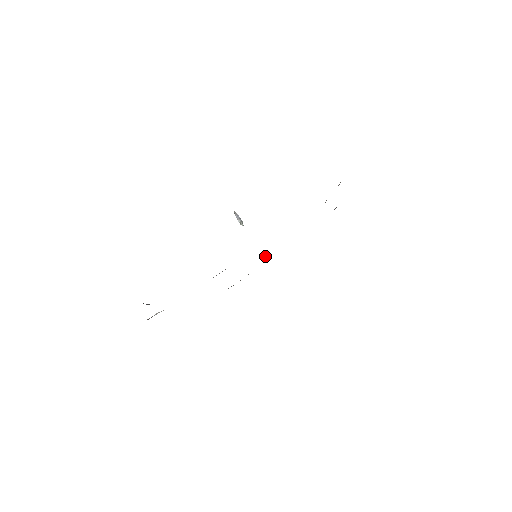
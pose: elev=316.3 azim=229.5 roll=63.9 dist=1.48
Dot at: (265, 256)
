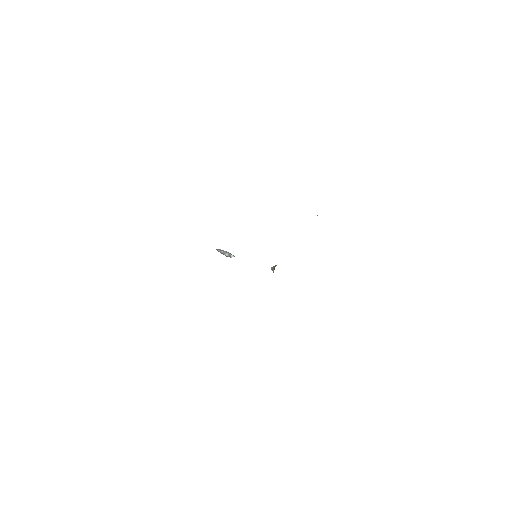
Dot at: (274, 267)
